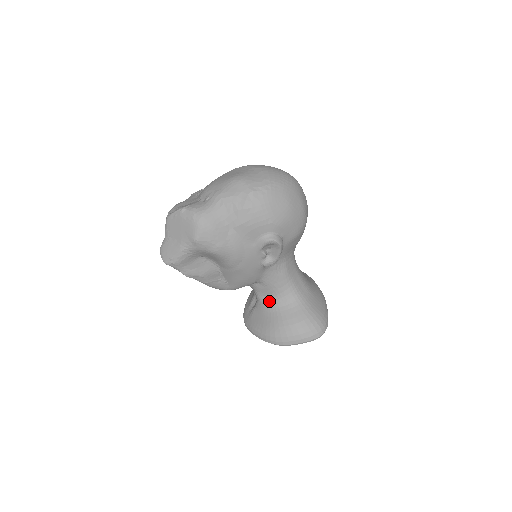
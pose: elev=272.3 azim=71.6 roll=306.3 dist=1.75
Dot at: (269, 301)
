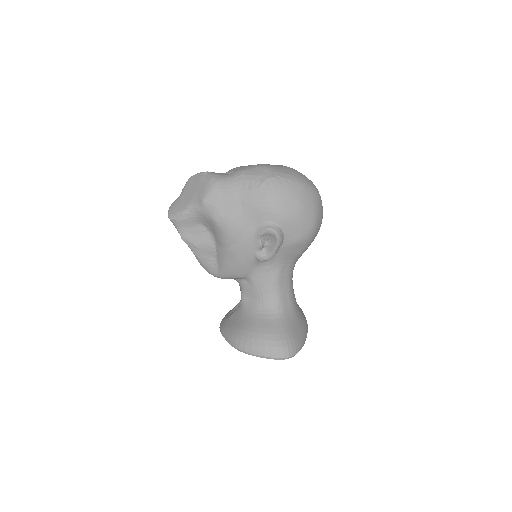
Dot at: (250, 305)
